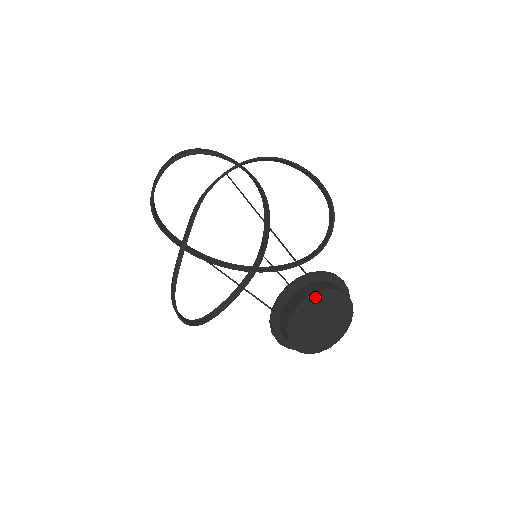
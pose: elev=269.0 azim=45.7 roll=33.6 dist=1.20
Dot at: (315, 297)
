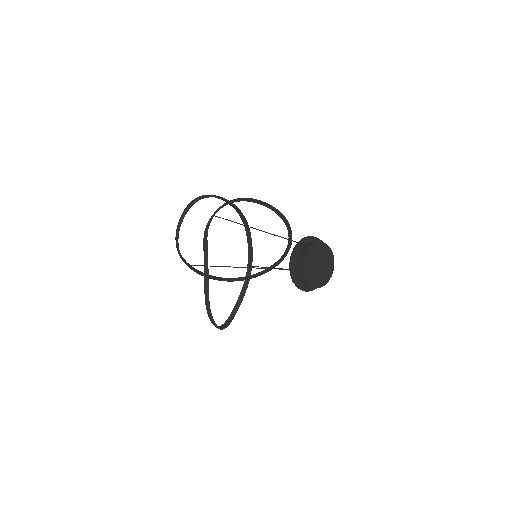
Dot at: (312, 249)
